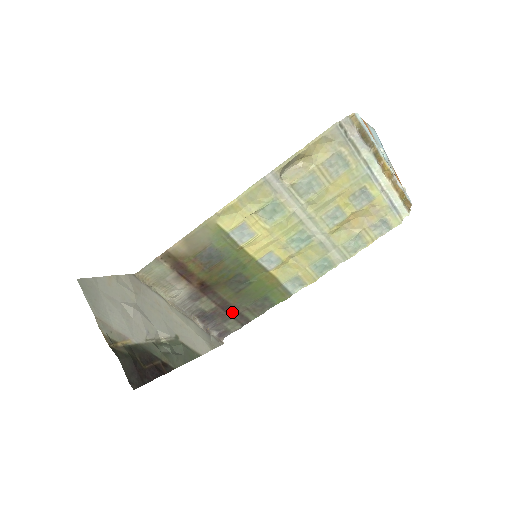
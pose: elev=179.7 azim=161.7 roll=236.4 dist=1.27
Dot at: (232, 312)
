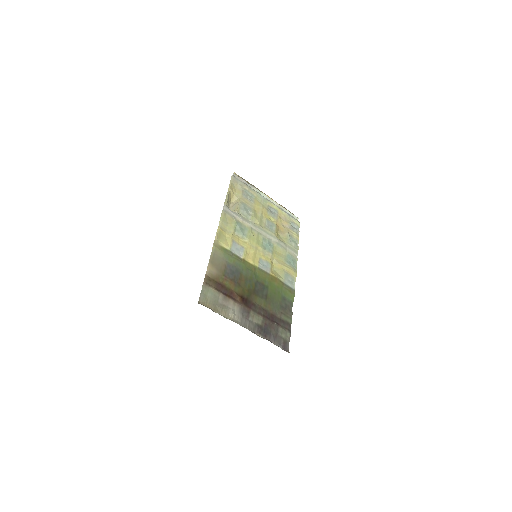
Dot at: (275, 320)
